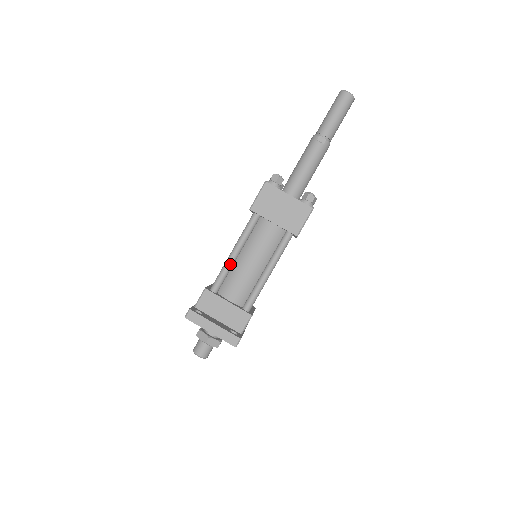
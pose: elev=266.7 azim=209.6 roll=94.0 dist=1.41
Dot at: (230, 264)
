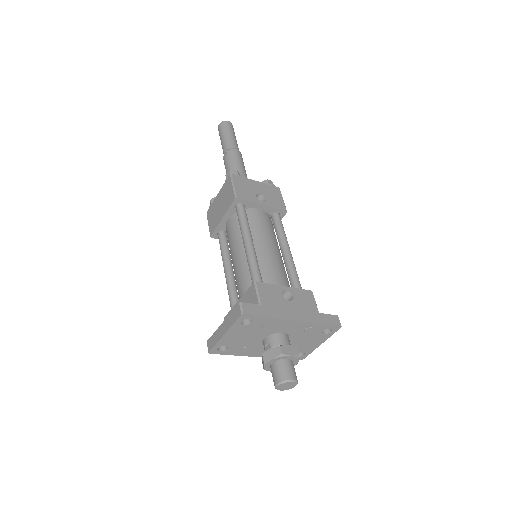
Dot at: (228, 281)
